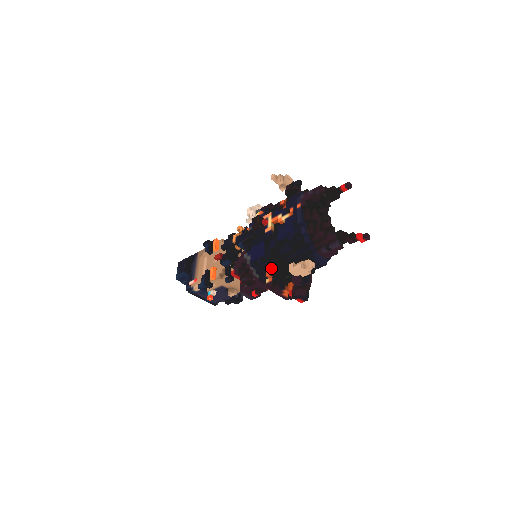
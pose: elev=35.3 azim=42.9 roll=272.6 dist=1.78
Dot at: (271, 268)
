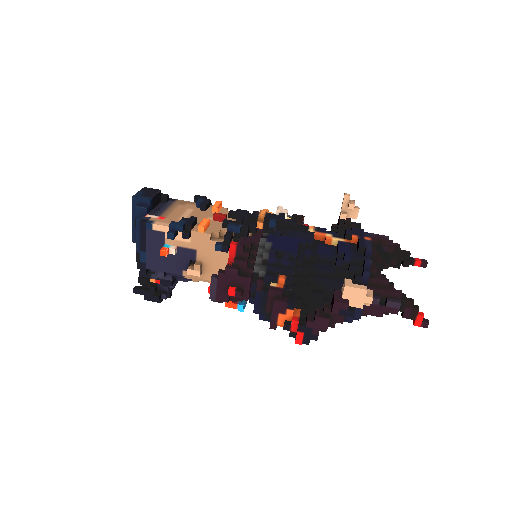
Dot at: (293, 273)
